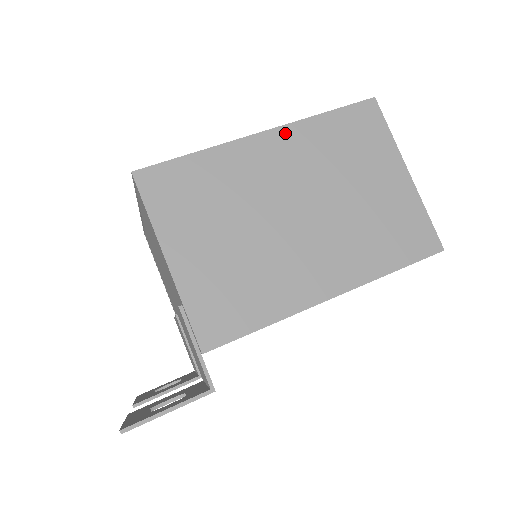
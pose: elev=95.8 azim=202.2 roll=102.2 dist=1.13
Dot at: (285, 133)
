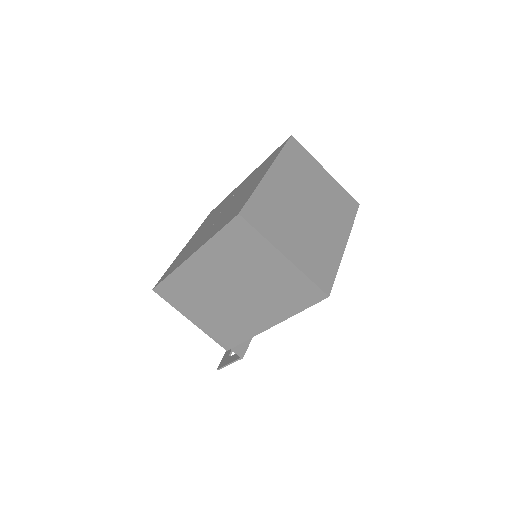
Dot at: (201, 254)
